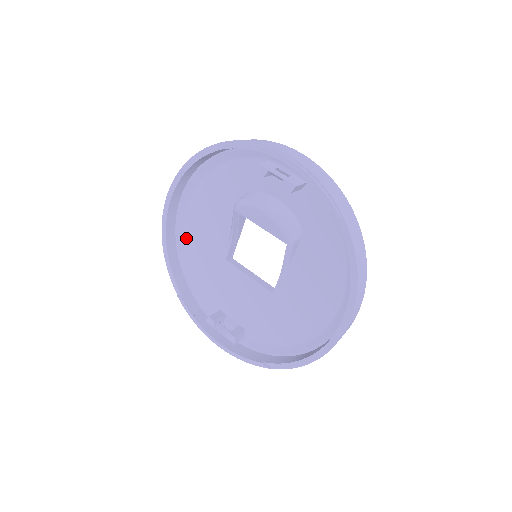
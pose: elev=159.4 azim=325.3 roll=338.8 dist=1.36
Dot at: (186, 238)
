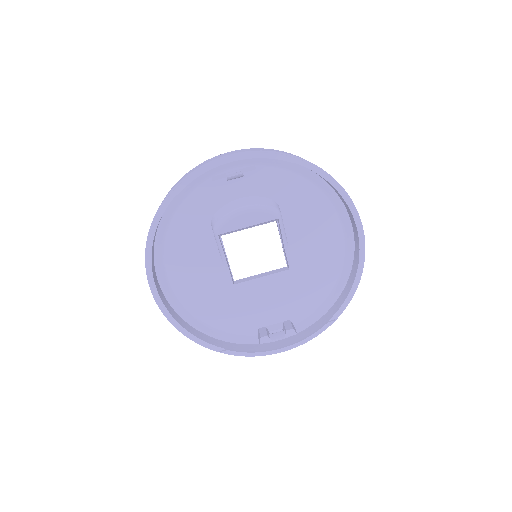
Dot at: (185, 304)
